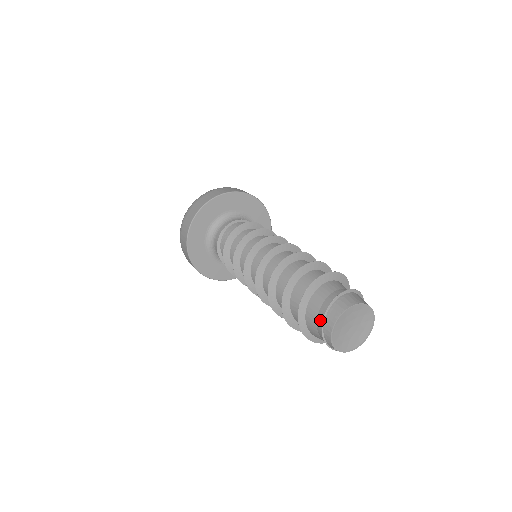
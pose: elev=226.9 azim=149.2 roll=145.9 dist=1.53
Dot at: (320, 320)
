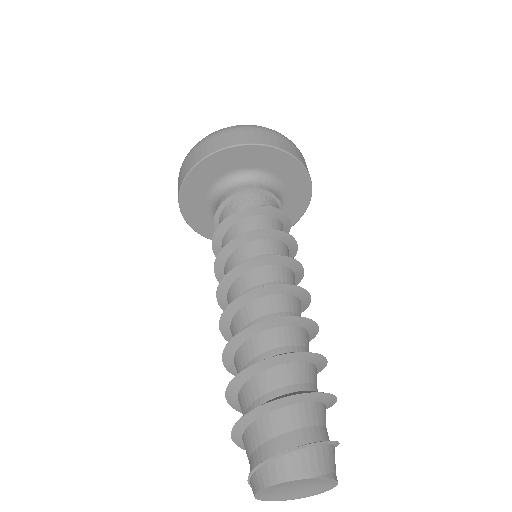
Dot at: (254, 460)
